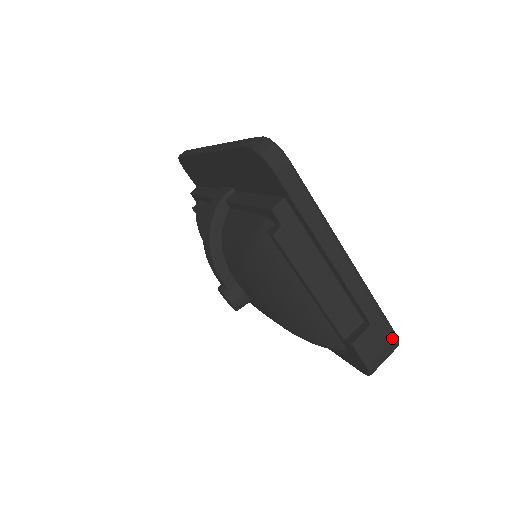
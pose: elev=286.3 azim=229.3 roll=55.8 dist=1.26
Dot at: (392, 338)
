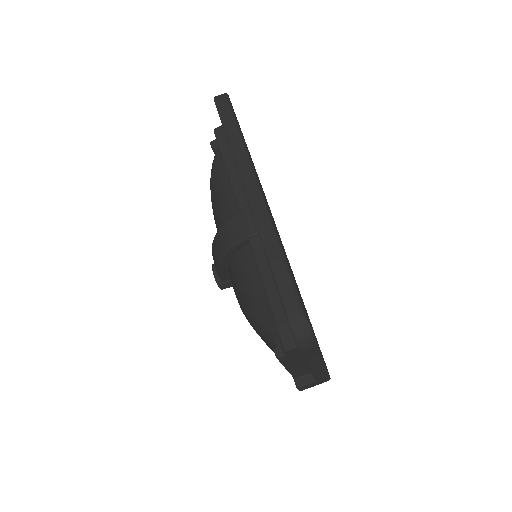
Dot at: (326, 381)
